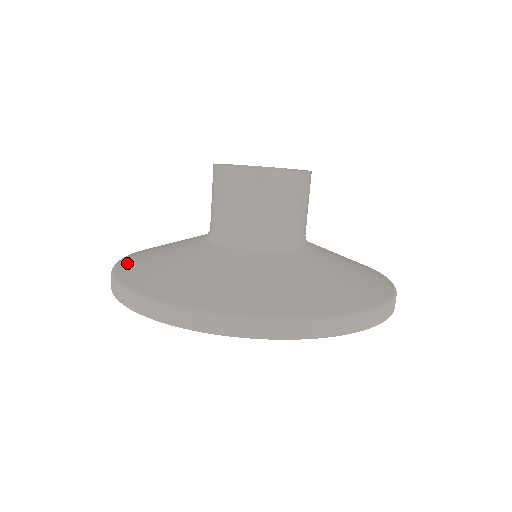
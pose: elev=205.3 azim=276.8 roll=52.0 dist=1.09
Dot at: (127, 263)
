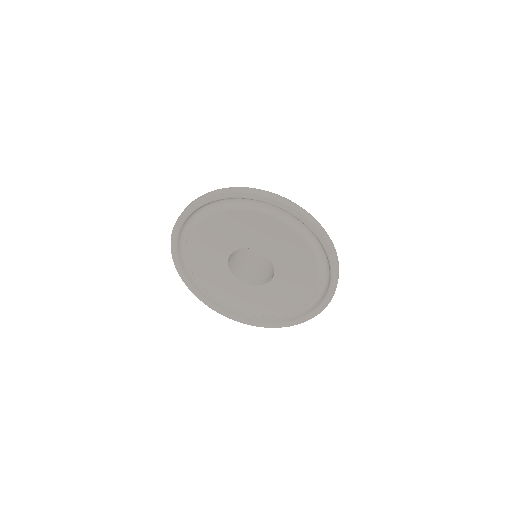
Dot at: occluded
